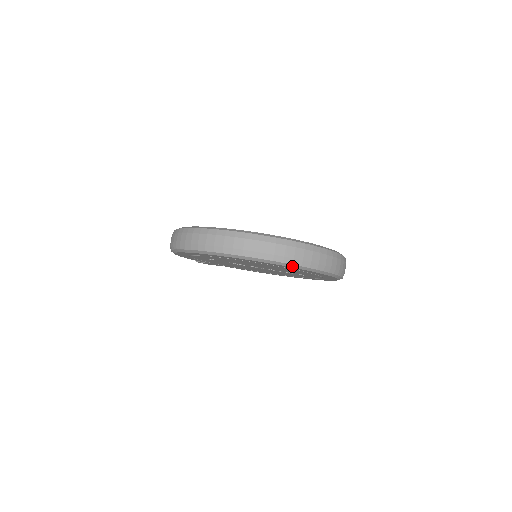
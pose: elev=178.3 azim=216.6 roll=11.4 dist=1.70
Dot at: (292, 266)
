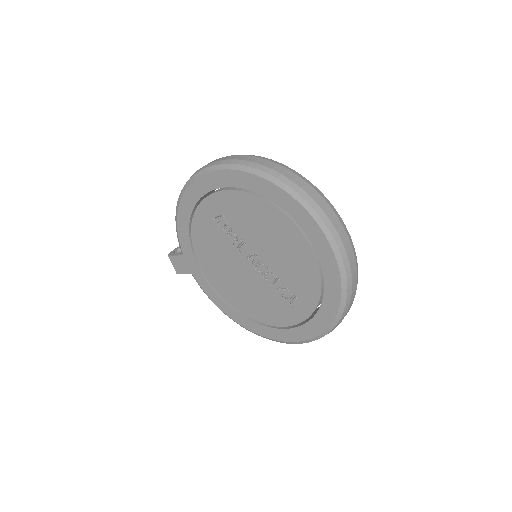
Dot at: (325, 231)
